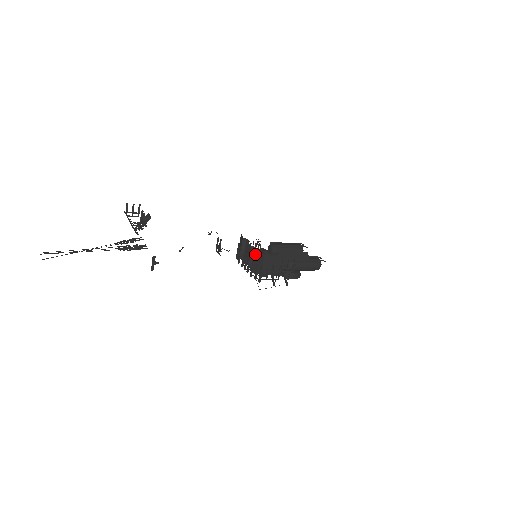
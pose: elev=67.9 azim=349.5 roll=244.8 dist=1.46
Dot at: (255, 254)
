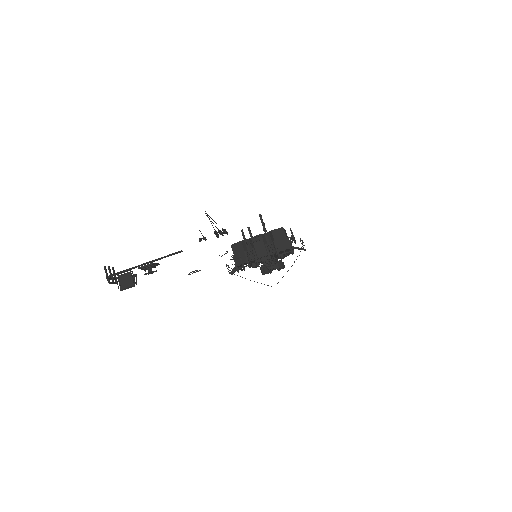
Dot at: (273, 234)
